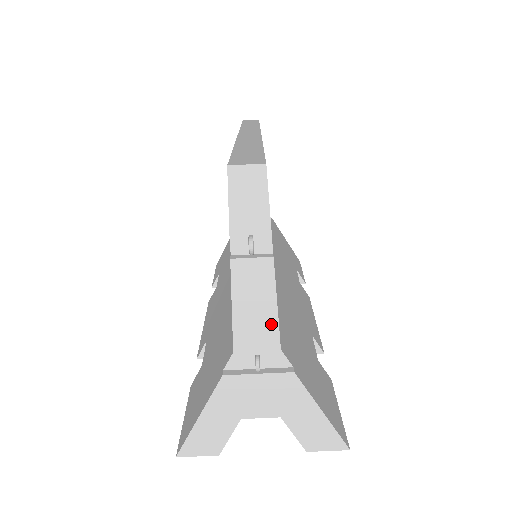
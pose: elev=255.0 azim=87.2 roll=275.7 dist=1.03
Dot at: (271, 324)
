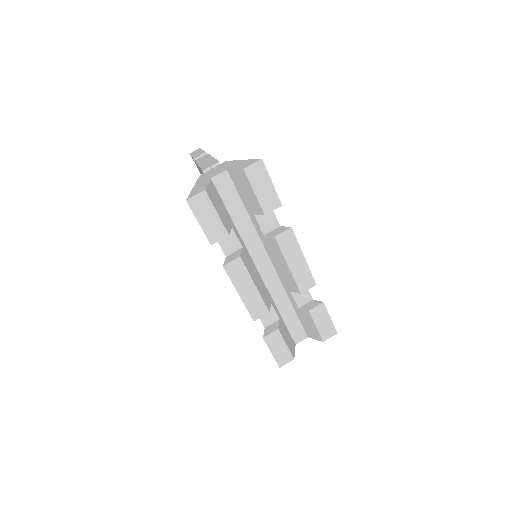
Dot at: (213, 160)
